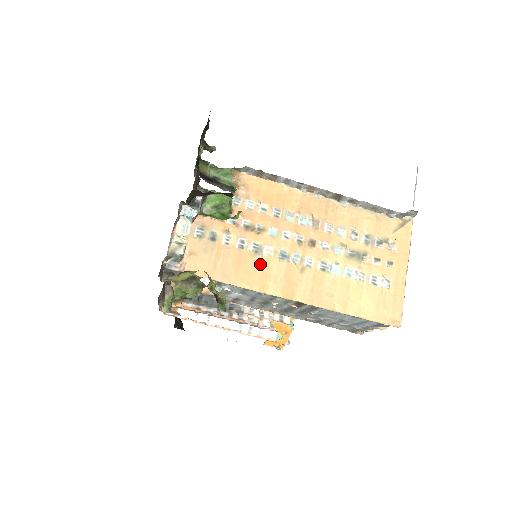
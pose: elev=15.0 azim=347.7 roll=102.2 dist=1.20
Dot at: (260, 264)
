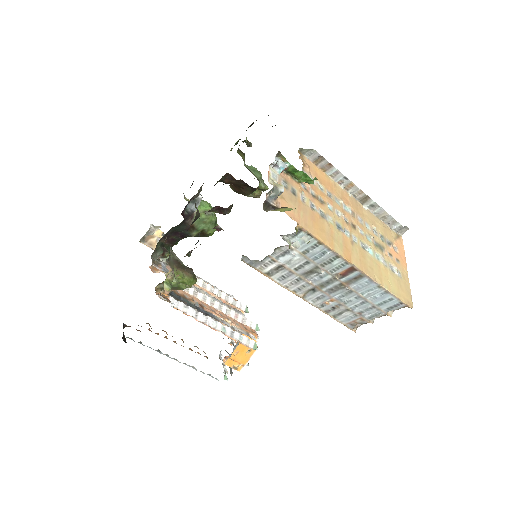
Dot at: (327, 226)
